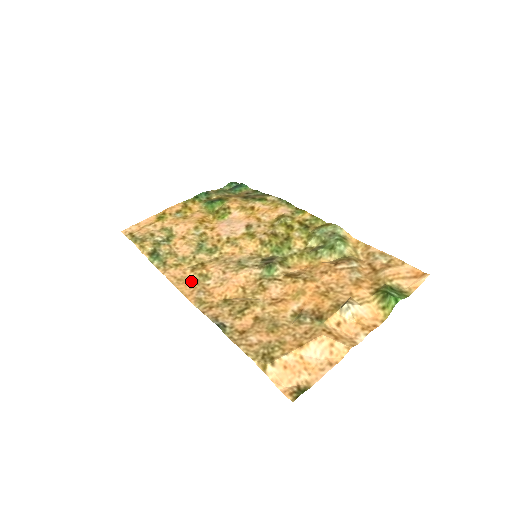
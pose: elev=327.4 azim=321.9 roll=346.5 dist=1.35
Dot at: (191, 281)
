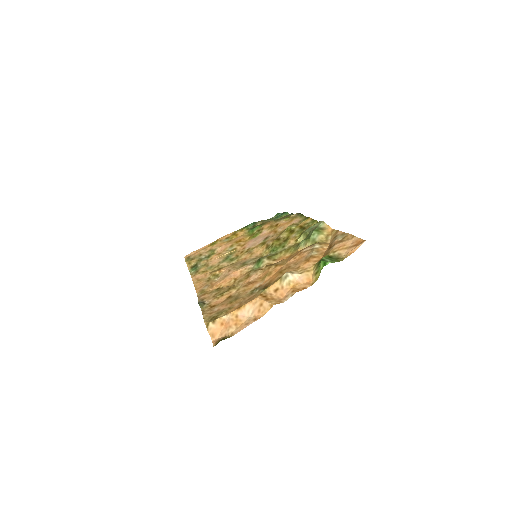
Dot at: (206, 280)
